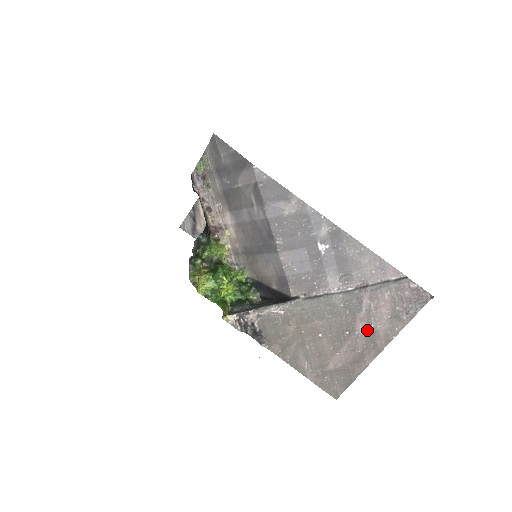
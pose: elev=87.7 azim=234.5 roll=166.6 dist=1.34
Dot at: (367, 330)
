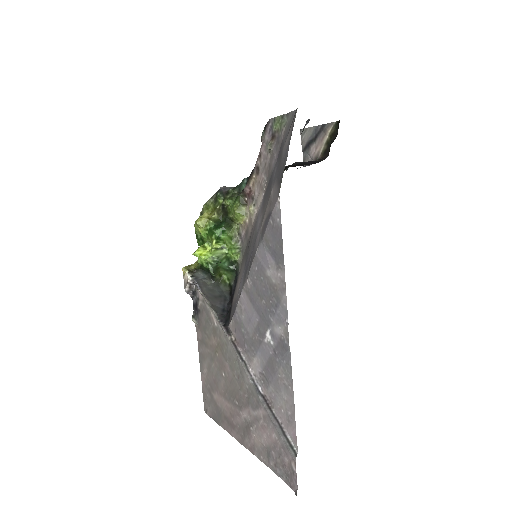
Dot at: (247, 423)
